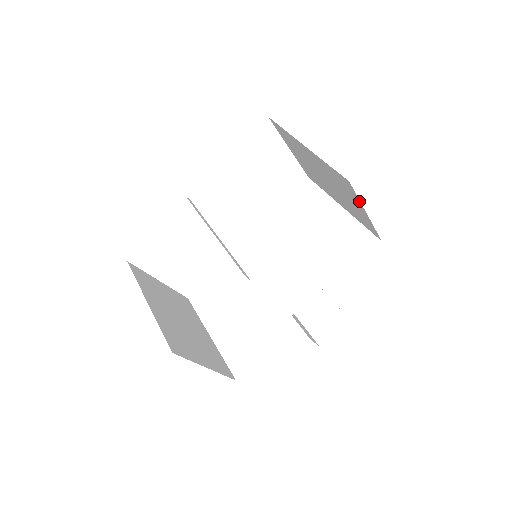
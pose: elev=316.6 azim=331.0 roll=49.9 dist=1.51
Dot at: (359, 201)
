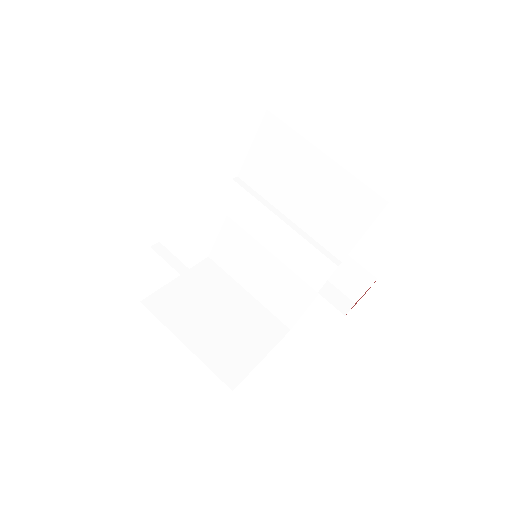
Dot at: occluded
